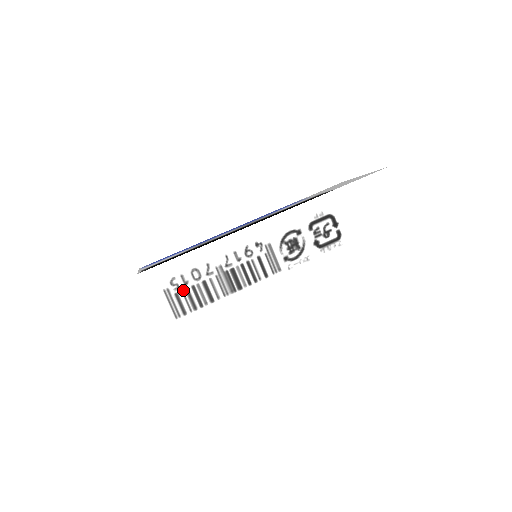
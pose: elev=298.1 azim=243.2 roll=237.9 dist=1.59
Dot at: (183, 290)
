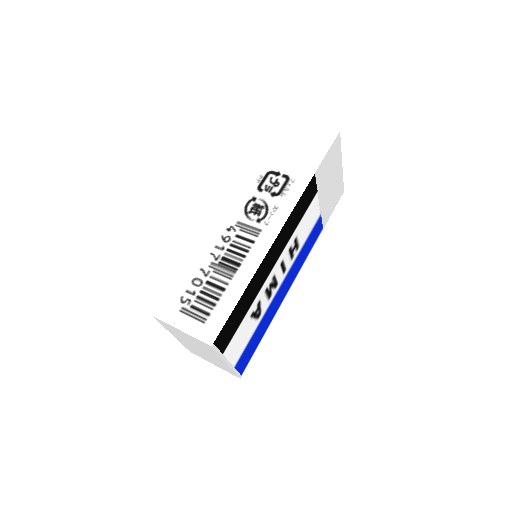
Dot at: (195, 300)
